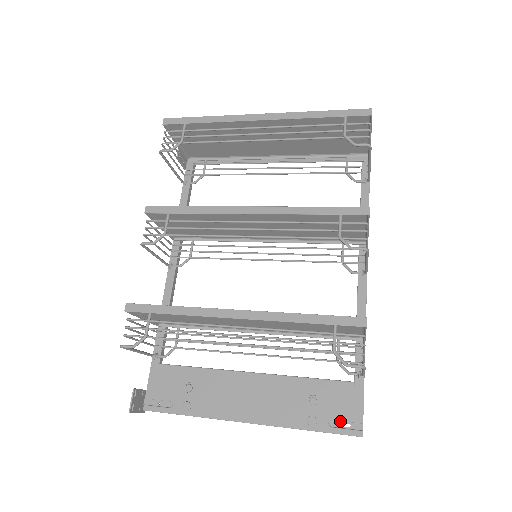
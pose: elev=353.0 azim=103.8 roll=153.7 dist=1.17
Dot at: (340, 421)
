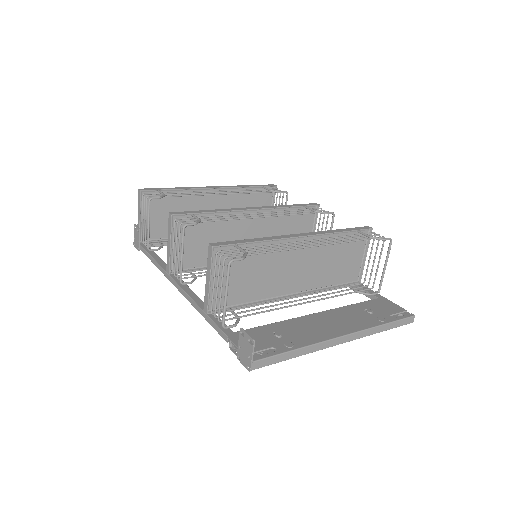
Dot at: (395, 315)
